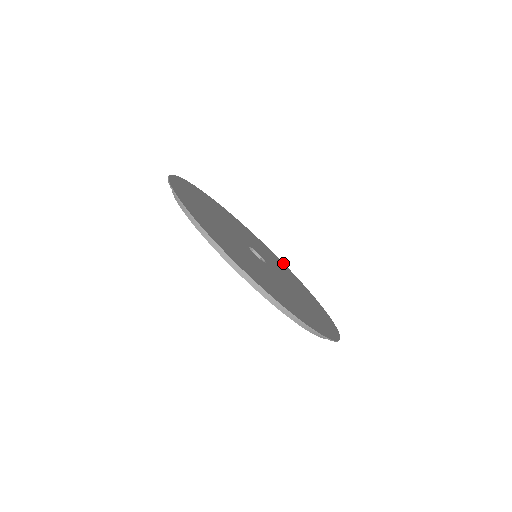
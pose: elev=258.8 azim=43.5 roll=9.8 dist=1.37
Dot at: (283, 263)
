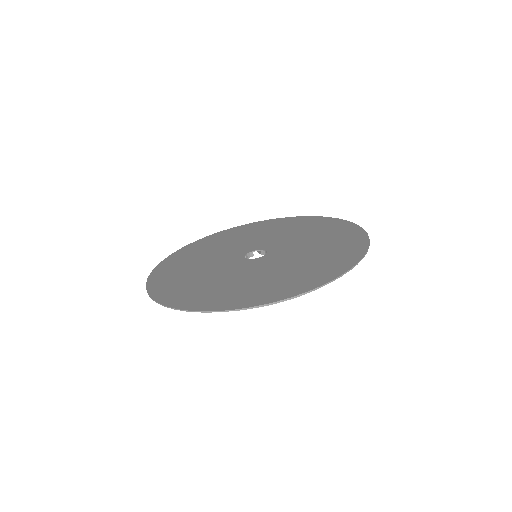
Dot at: (220, 232)
